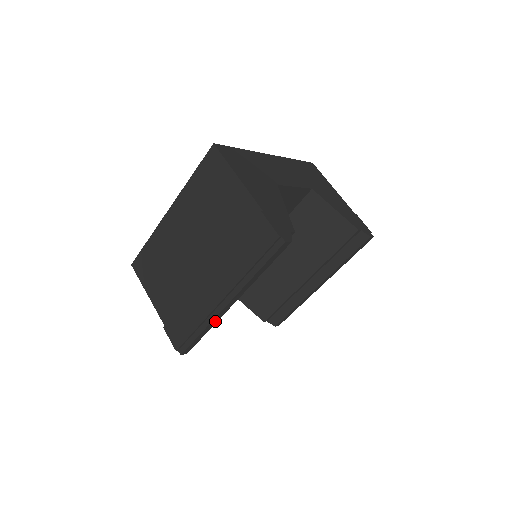
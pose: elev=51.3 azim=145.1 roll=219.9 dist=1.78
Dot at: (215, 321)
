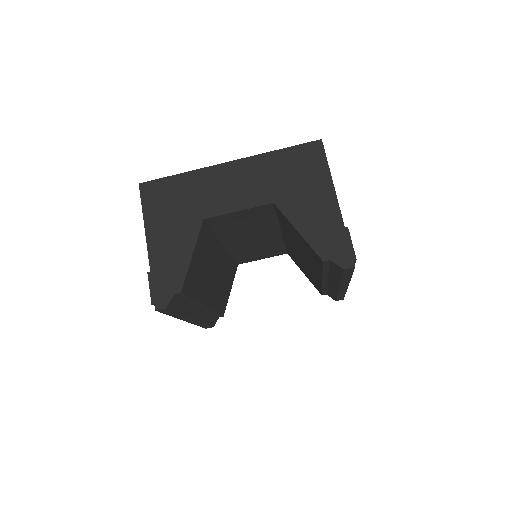
Dot at: (198, 322)
